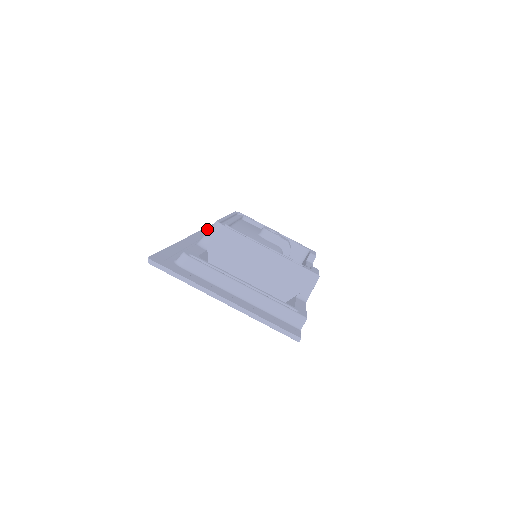
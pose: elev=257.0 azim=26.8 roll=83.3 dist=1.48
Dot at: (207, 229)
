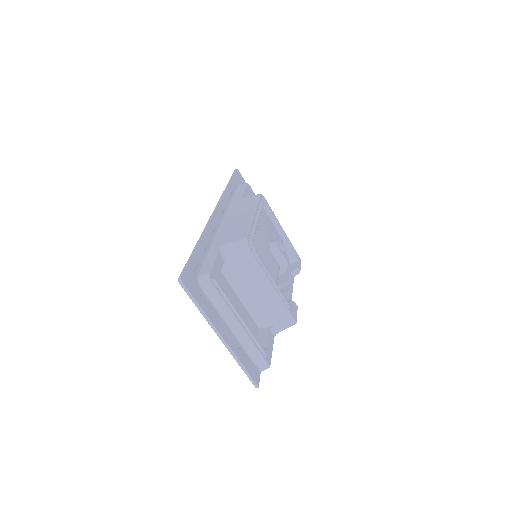
Dot at: (227, 192)
